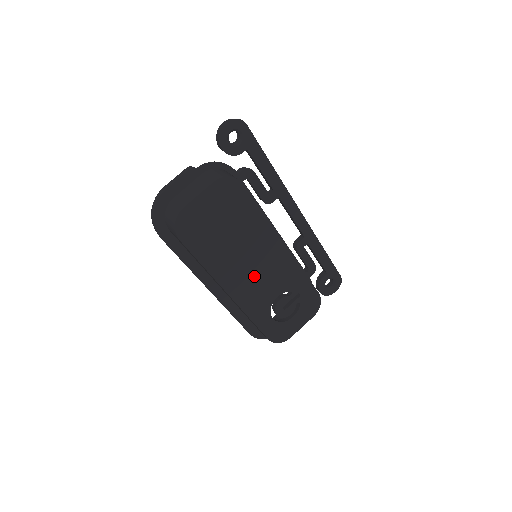
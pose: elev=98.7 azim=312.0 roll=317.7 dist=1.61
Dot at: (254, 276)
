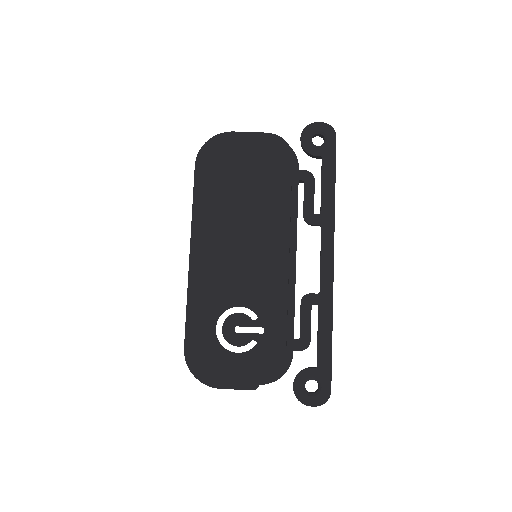
Dot at: (235, 256)
